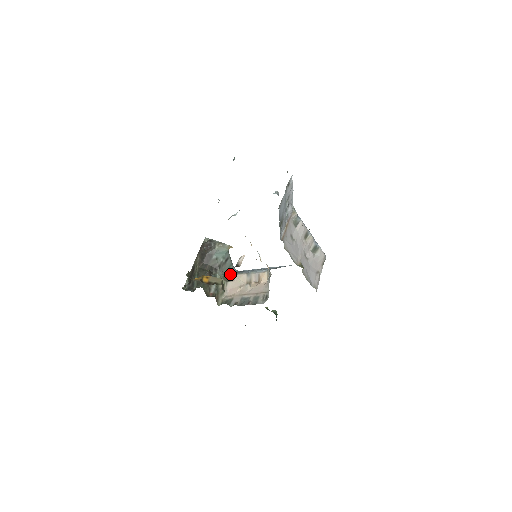
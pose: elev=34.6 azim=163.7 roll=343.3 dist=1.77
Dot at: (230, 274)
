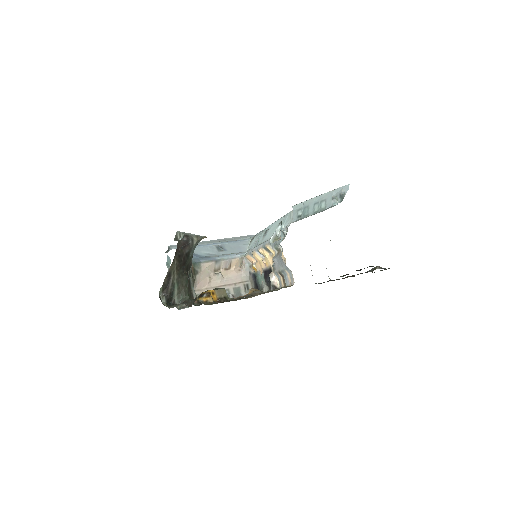
Dot at: (194, 264)
